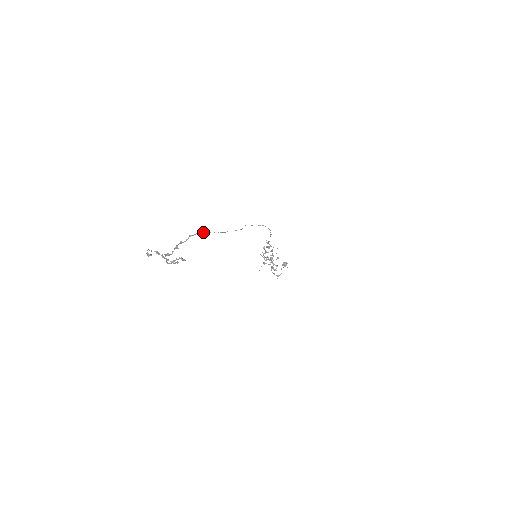
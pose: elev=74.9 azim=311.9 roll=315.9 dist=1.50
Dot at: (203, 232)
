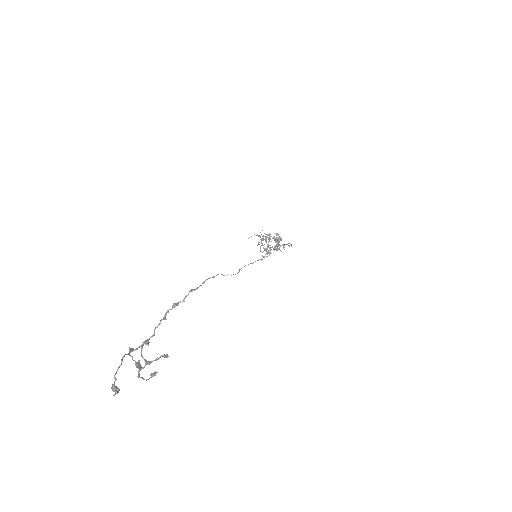
Dot at: (212, 277)
